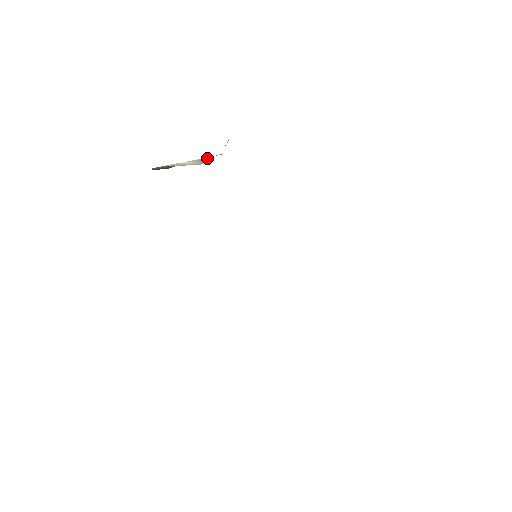
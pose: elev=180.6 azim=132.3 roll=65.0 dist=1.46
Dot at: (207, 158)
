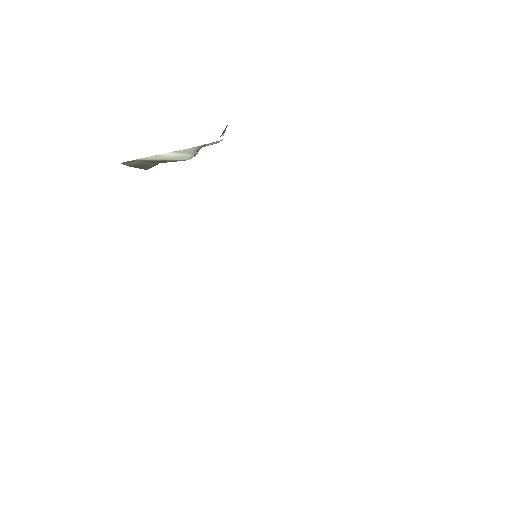
Dot at: (197, 149)
